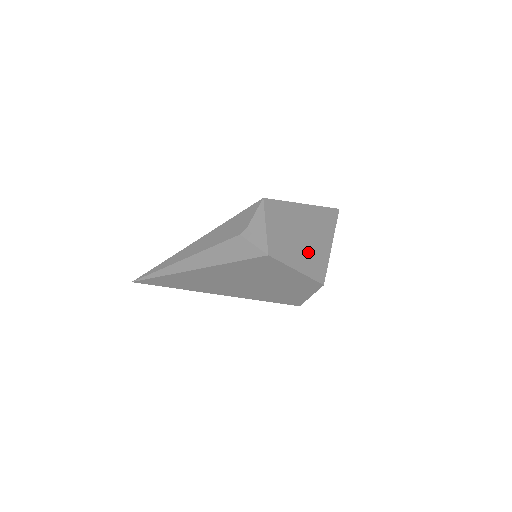
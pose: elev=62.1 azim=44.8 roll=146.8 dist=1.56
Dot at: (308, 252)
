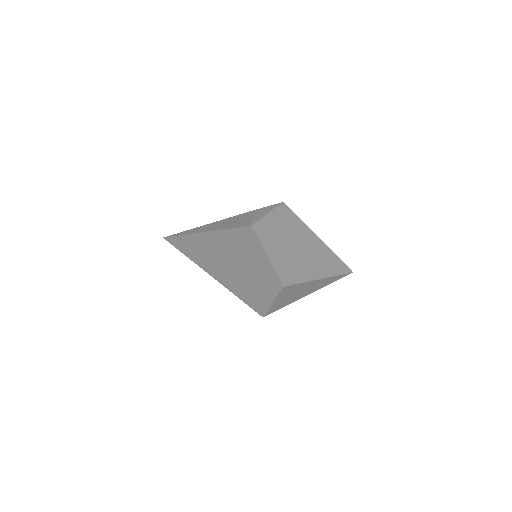
Dot at: (291, 259)
